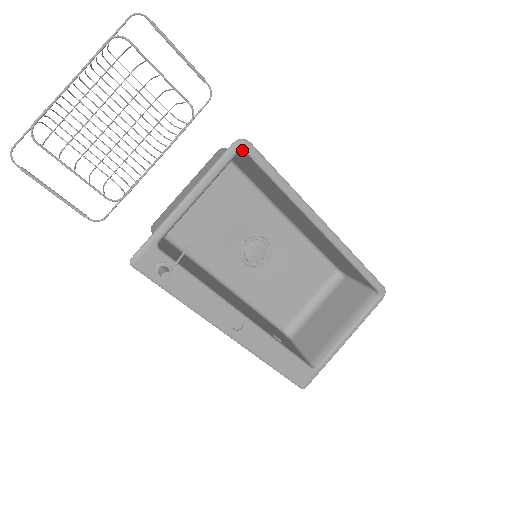
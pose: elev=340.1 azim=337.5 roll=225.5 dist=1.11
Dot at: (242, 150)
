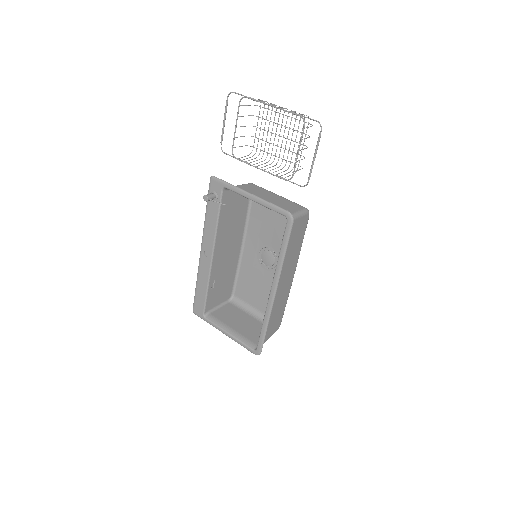
Dot at: (287, 218)
